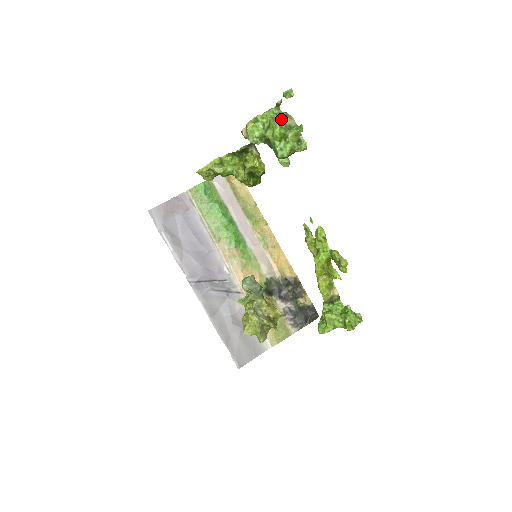
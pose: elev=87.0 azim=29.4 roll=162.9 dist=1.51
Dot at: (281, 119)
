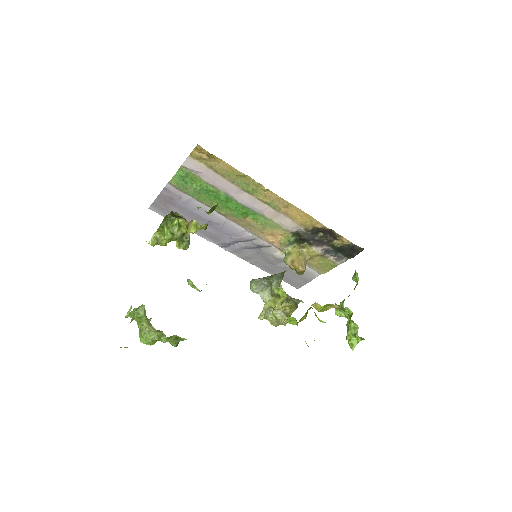
Dot at: (144, 335)
